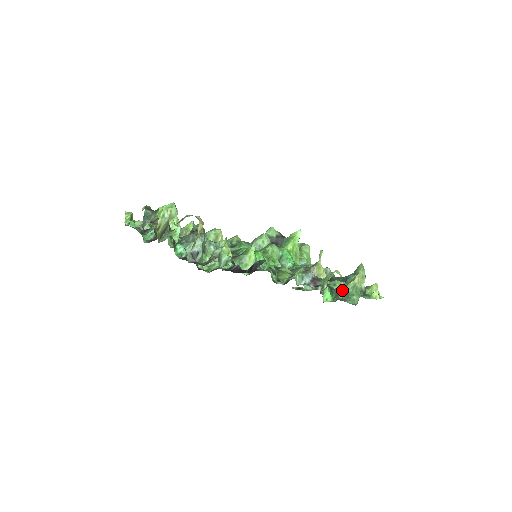
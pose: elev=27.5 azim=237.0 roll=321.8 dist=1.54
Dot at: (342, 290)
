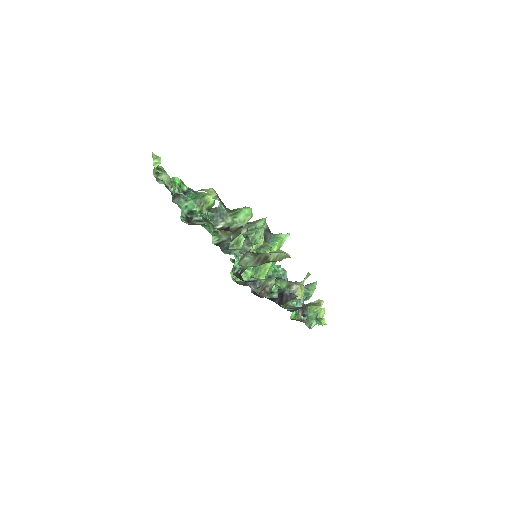
Dot at: occluded
